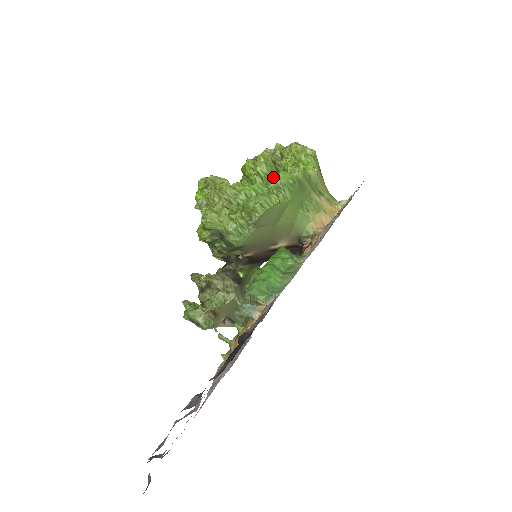
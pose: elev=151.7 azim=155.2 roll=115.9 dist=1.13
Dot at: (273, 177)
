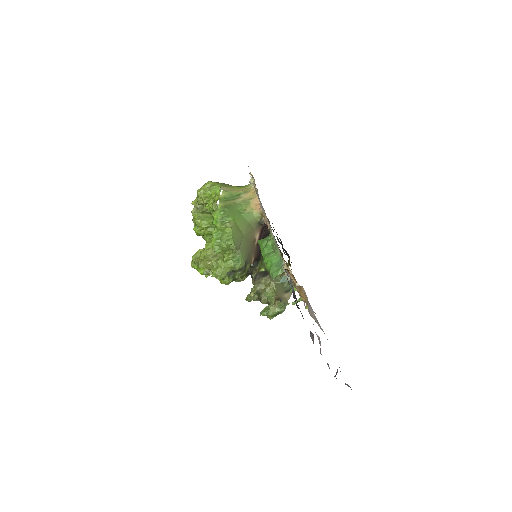
Dot at: (214, 222)
